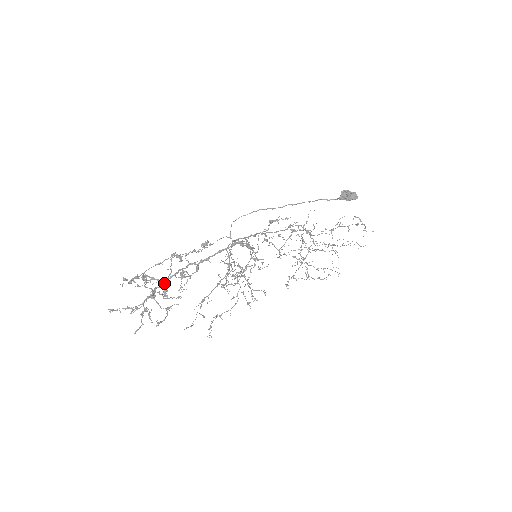
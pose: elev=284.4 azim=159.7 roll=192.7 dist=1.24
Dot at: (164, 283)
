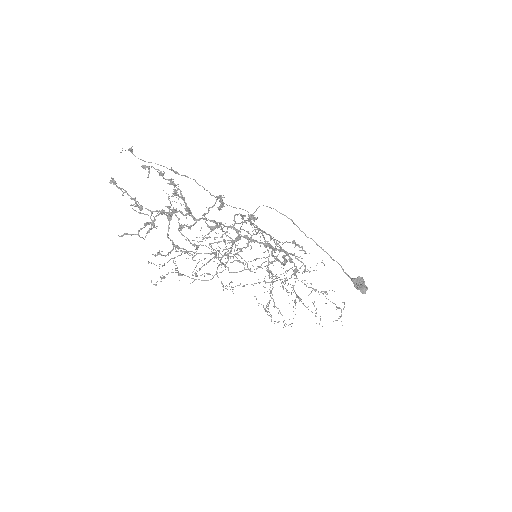
Dot at: (193, 217)
